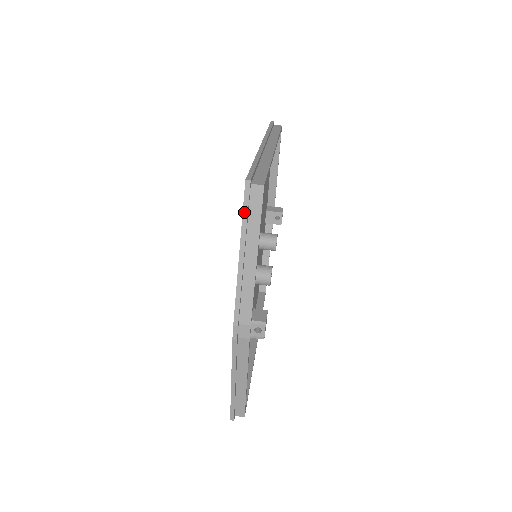
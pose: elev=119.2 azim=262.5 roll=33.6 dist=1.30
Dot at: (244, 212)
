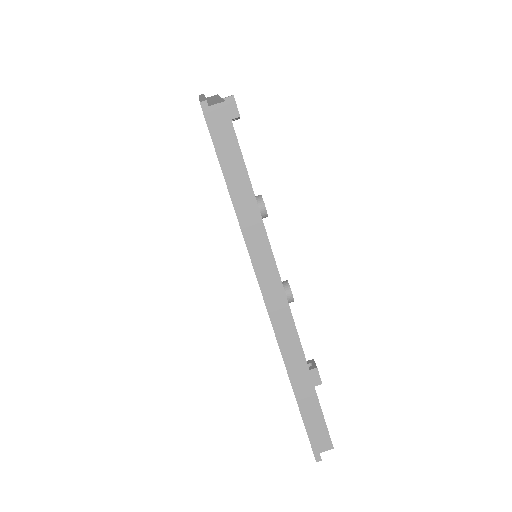
Dot at: occluded
